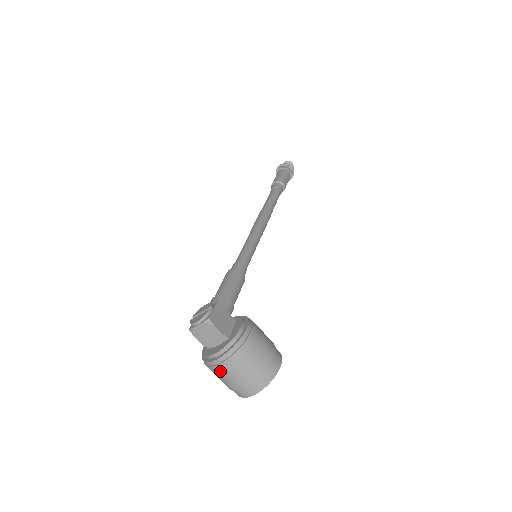
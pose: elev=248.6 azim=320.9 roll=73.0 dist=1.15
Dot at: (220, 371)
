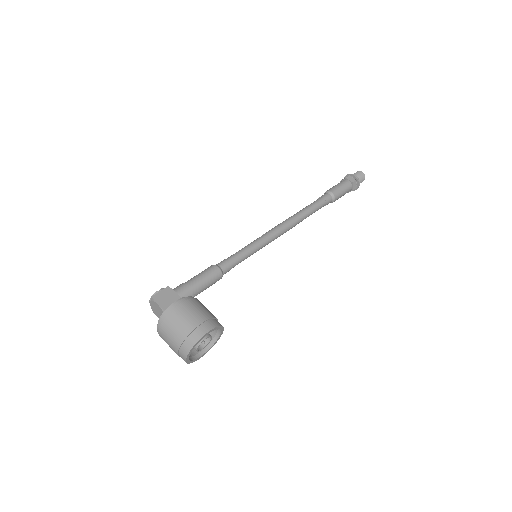
Dot at: (162, 338)
